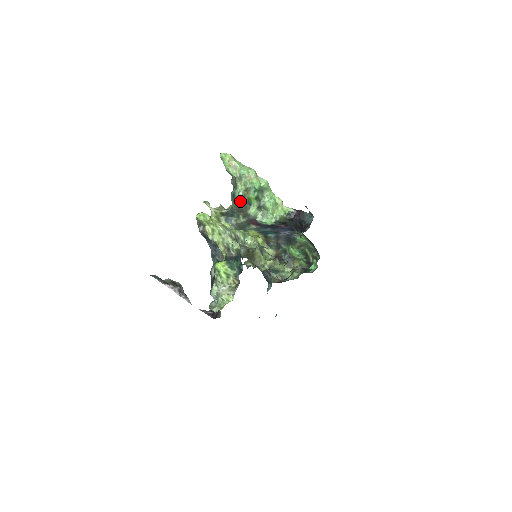
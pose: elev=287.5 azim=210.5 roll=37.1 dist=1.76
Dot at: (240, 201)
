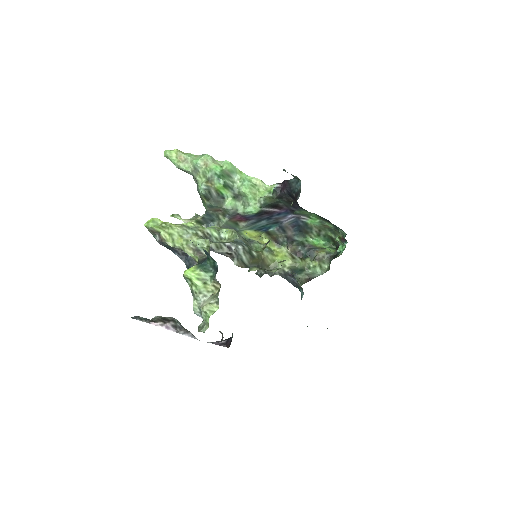
Dot at: (207, 197)
